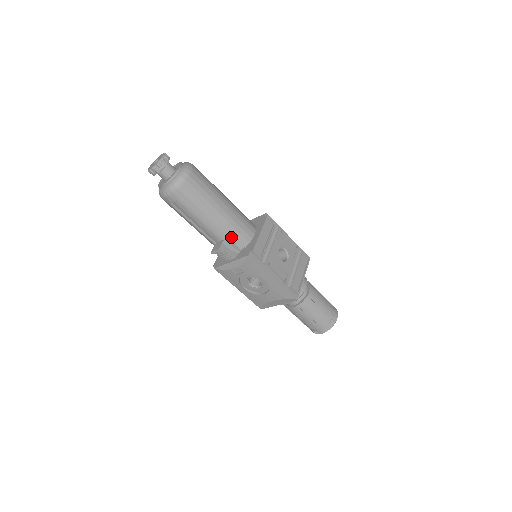
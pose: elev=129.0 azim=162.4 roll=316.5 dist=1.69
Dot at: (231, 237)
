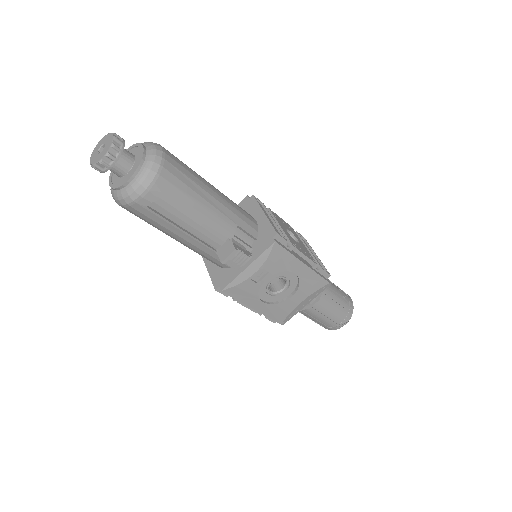
Dot at: (237, 231)
